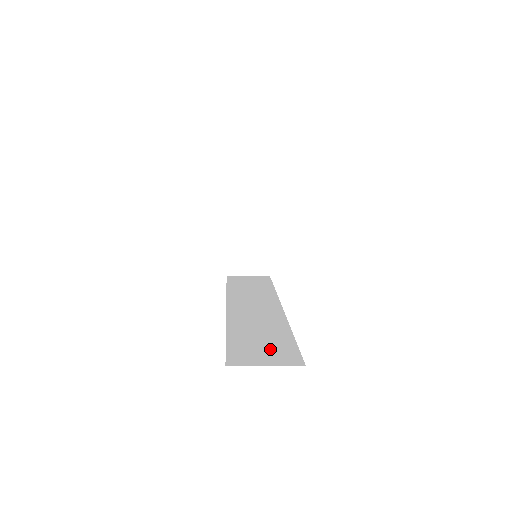
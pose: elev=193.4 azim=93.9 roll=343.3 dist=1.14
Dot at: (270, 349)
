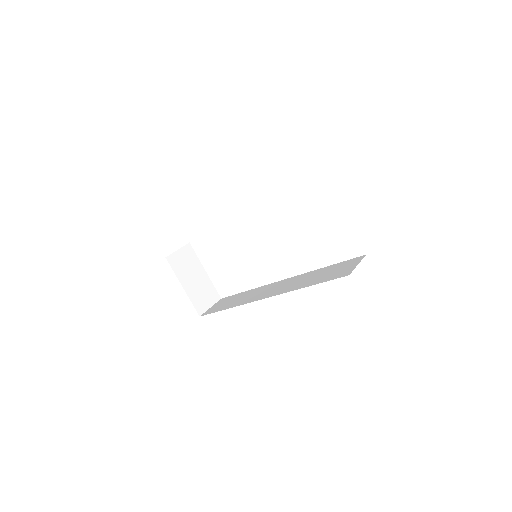
Dot at: (339, 268)
